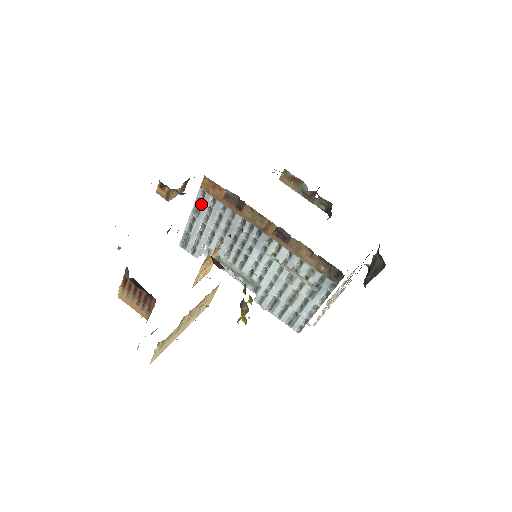
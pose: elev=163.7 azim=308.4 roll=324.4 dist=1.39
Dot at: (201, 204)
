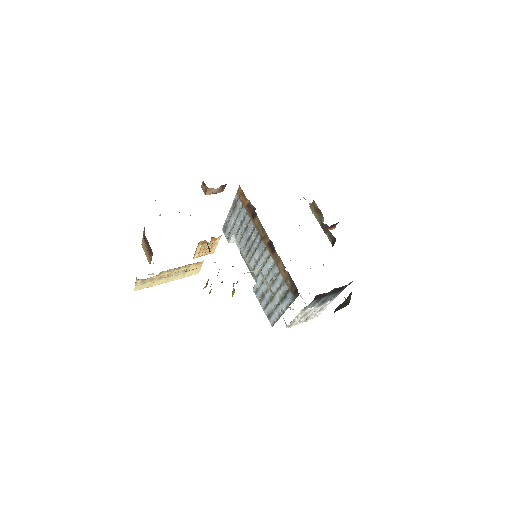
Dot at: (236, 205)
